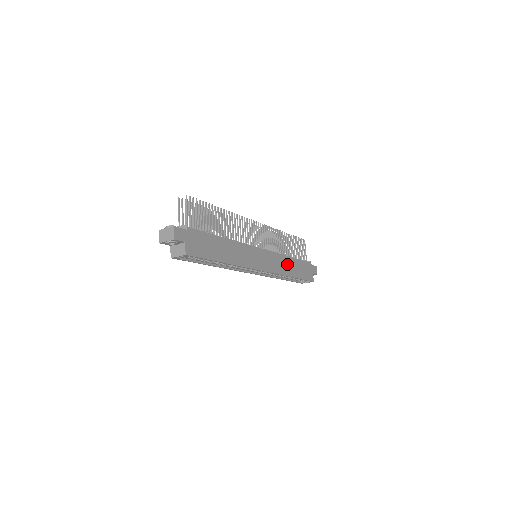
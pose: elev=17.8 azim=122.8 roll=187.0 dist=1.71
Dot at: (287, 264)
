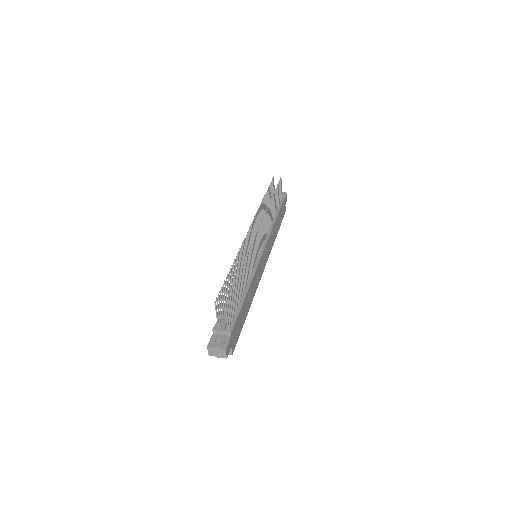
Dot at: (274, 232)
